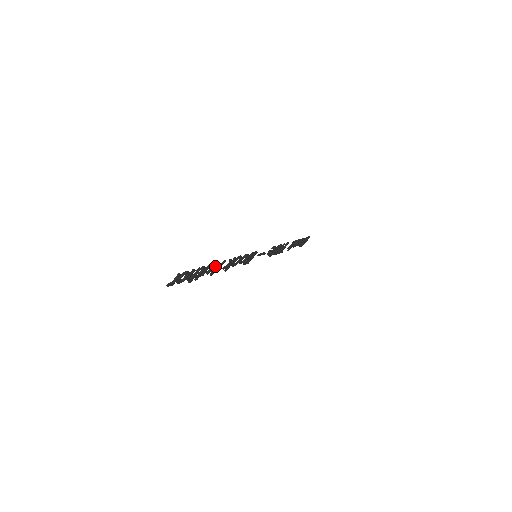
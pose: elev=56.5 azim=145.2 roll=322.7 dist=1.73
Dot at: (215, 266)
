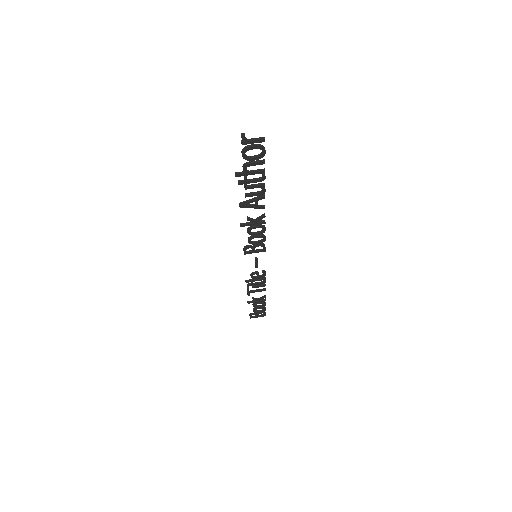
Dot at: (260, 197)
